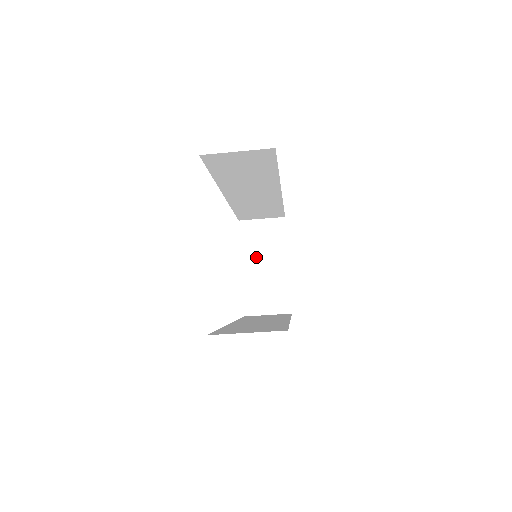
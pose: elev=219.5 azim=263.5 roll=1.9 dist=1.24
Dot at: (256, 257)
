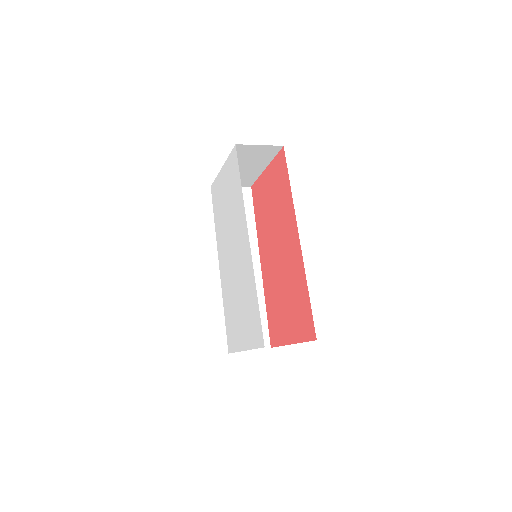
Dot at: (239, 164)
